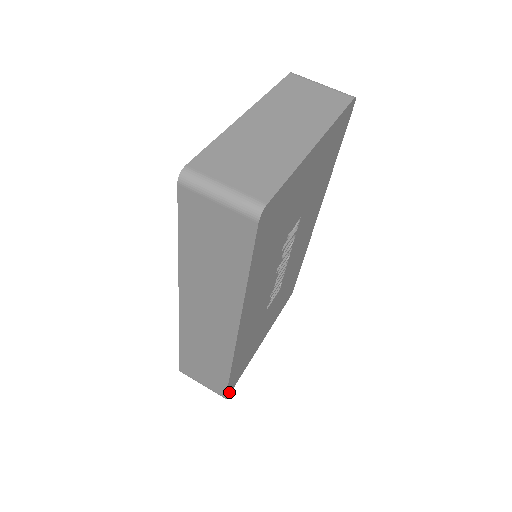
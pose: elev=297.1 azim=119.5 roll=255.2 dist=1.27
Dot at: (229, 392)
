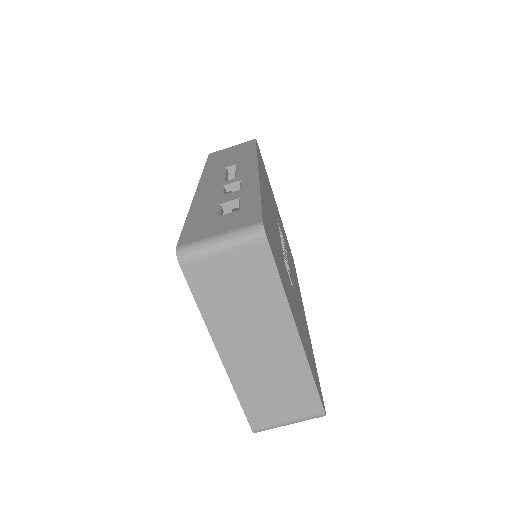
Dot at: occluded
